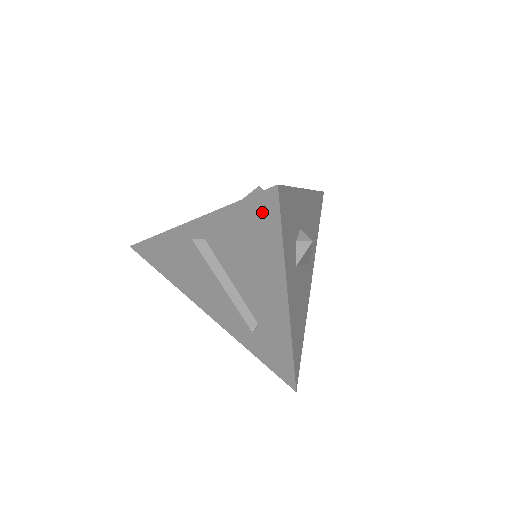
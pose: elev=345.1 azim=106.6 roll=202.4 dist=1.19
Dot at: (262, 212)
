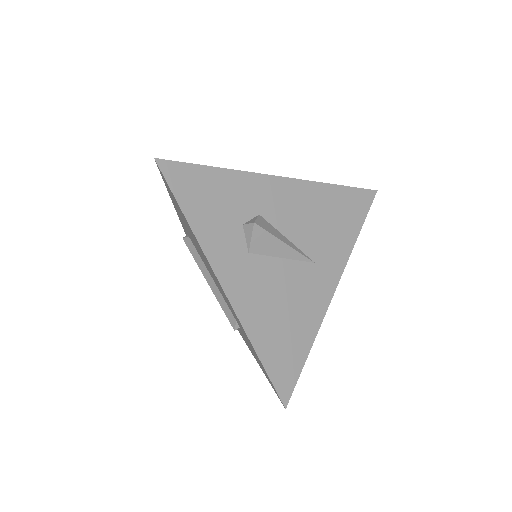
Dot at: (170, 191)
